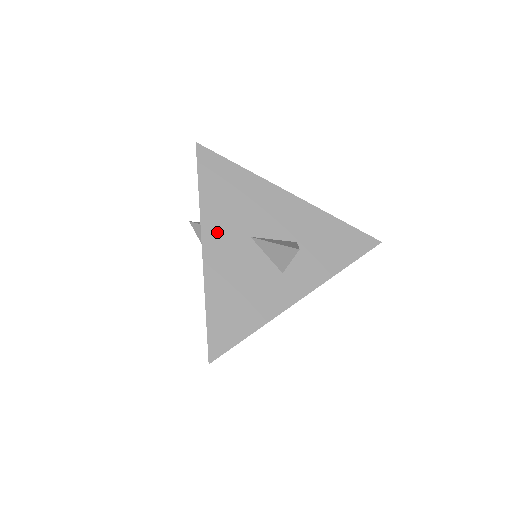
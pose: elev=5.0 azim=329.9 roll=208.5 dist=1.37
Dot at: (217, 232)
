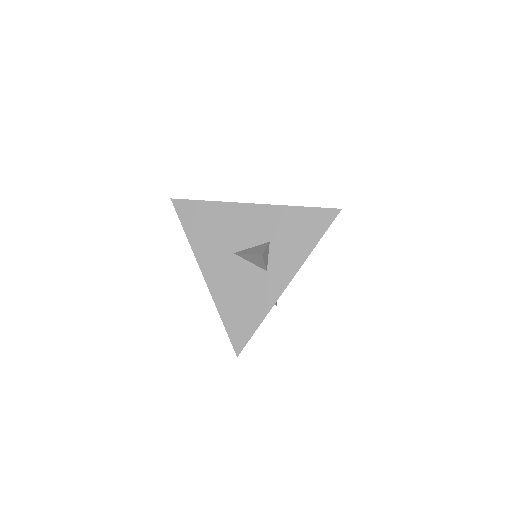
Dot at: (209, 260)
